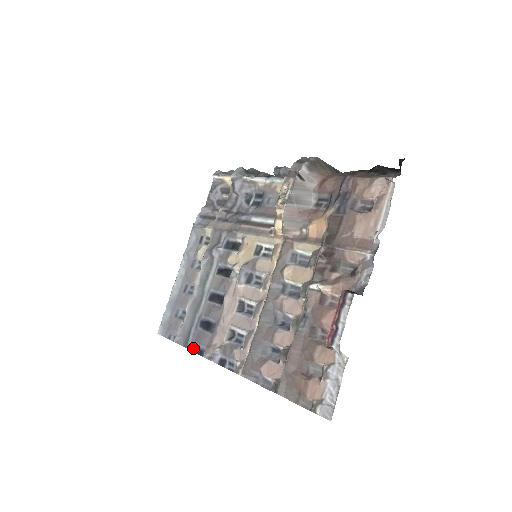
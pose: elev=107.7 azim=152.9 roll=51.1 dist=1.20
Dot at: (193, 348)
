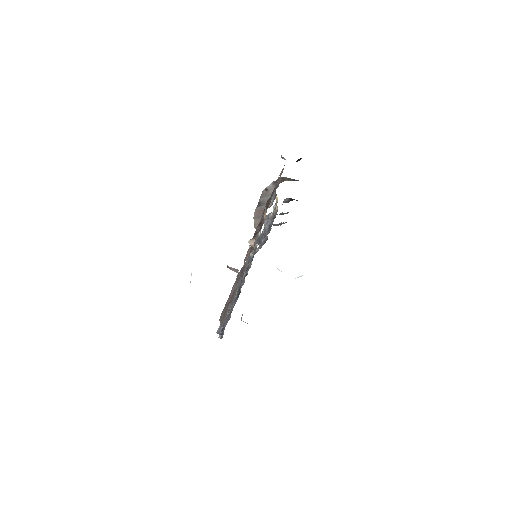
Dot at: (222, 333)
